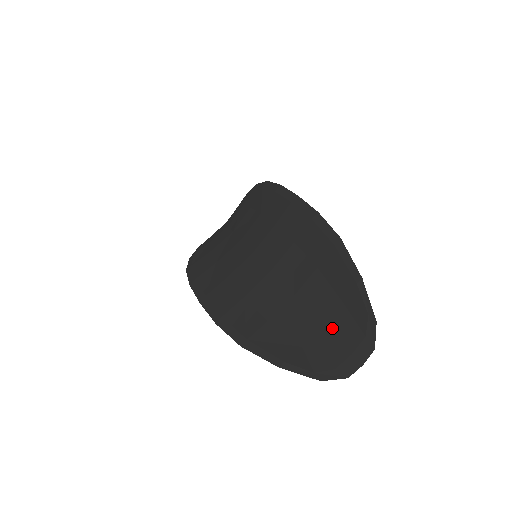
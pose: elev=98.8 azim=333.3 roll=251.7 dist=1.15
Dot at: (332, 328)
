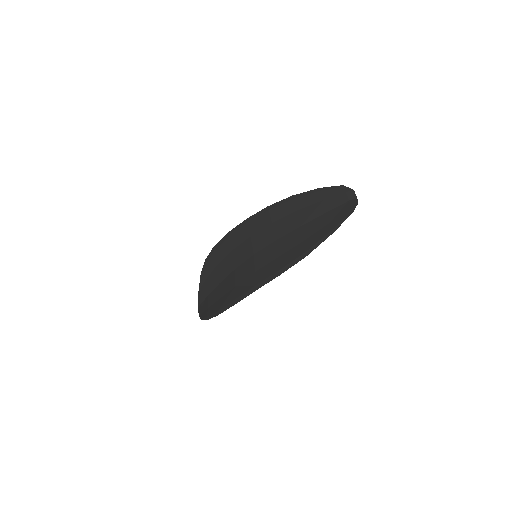
Dot at: (331, 208)
